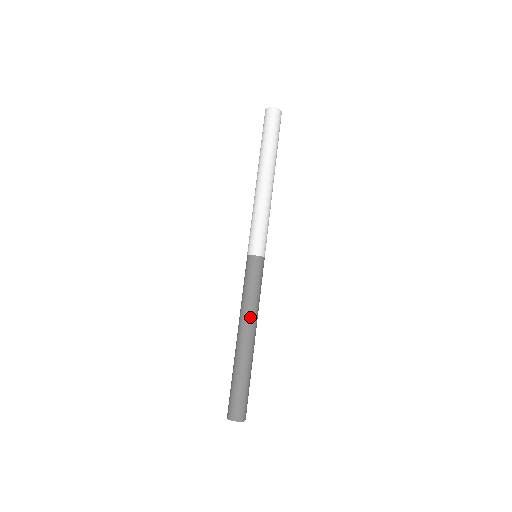
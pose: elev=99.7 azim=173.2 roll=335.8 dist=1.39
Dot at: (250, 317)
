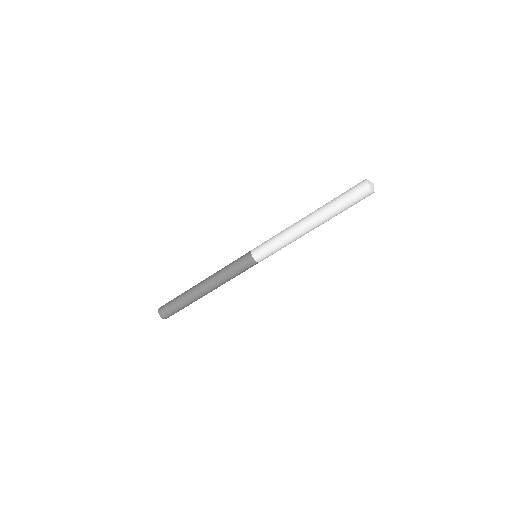
Dot at: (215, 282)
